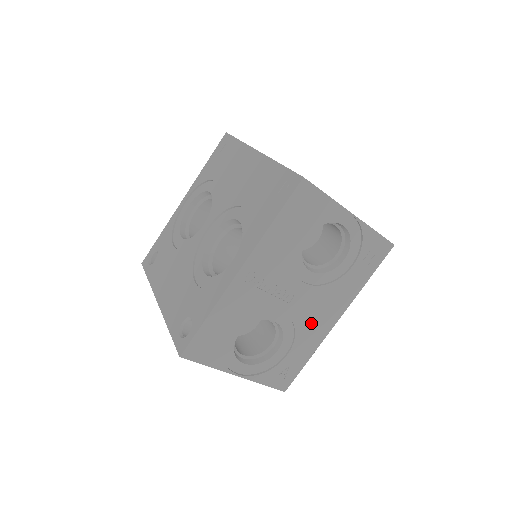
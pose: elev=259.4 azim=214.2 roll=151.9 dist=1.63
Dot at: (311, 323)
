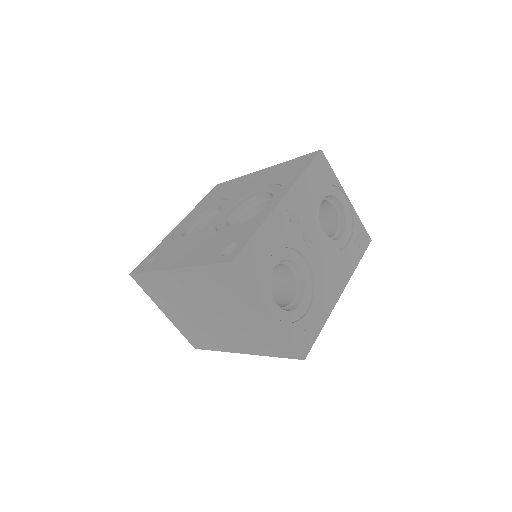
Dot at: (324, 284)
